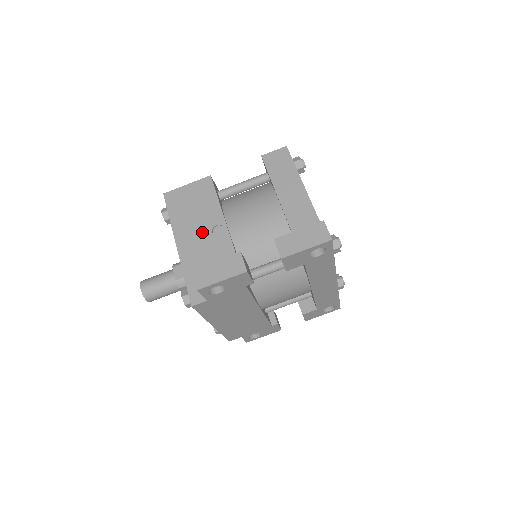
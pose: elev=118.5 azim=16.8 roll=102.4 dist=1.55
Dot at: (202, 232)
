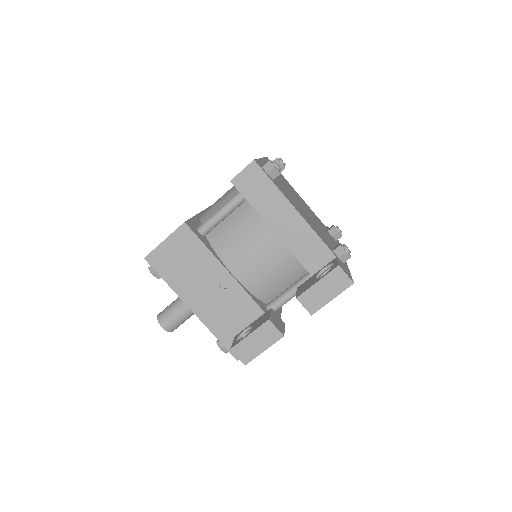
Dot at: (210, 289)
